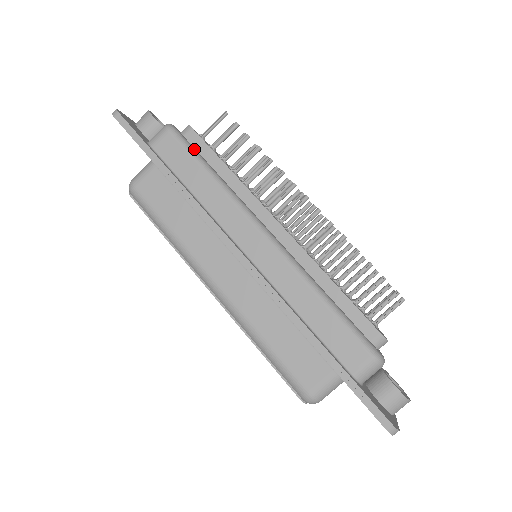
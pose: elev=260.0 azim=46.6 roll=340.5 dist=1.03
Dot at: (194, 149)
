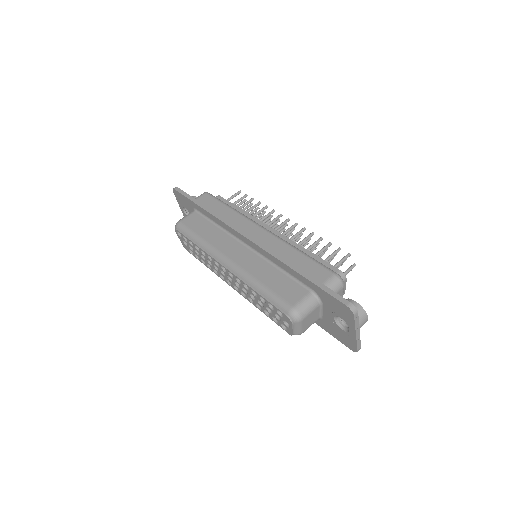
Dot at: (220, 200)
